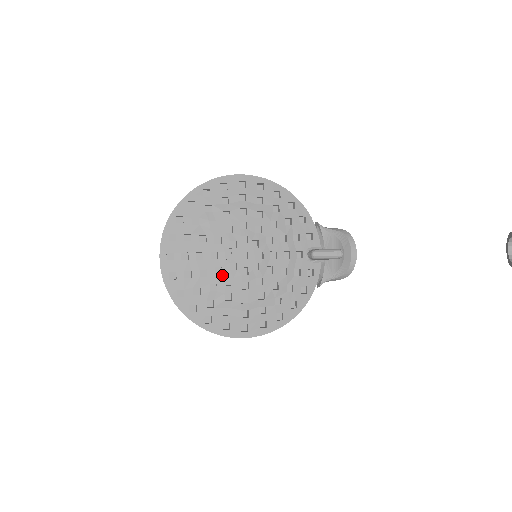
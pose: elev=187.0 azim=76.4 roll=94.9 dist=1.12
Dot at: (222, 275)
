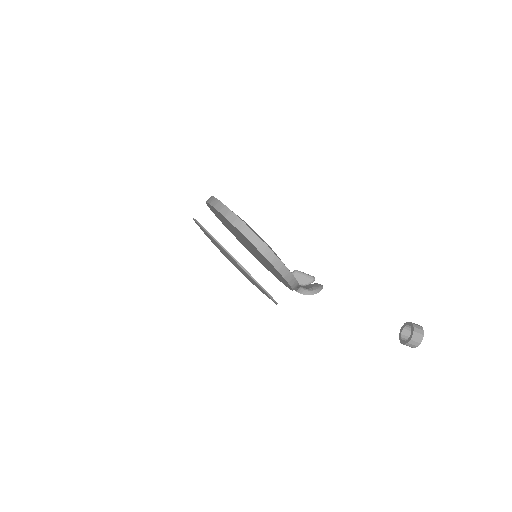
Dot at: occluded
